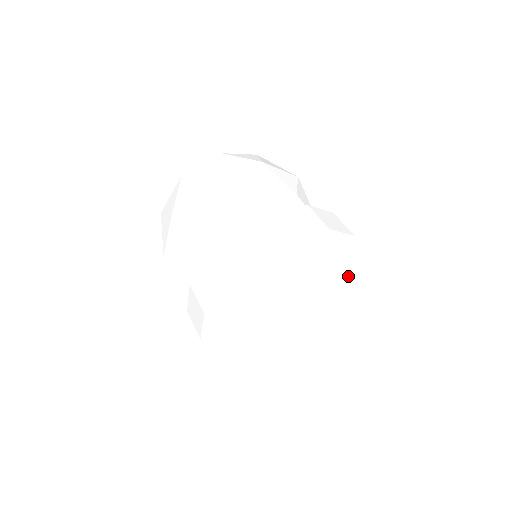
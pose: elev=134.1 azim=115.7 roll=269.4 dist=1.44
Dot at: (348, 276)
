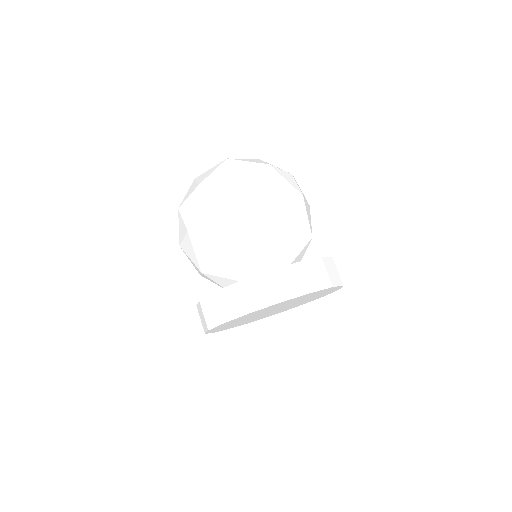
Dot at: occluded
